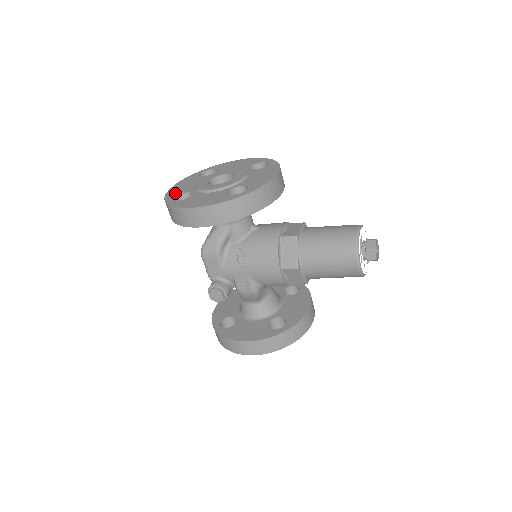
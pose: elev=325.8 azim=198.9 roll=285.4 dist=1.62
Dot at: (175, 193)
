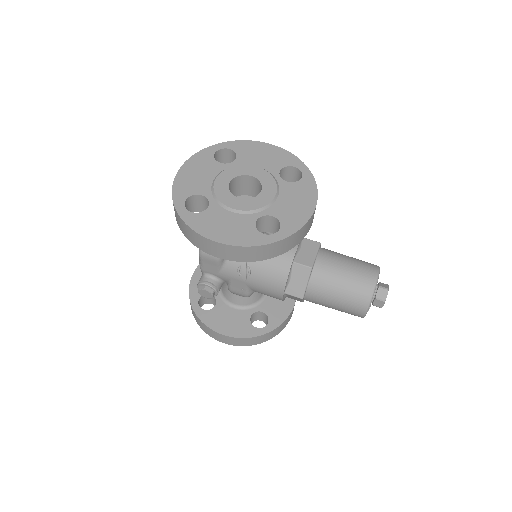
Dot at: (186, 189)
